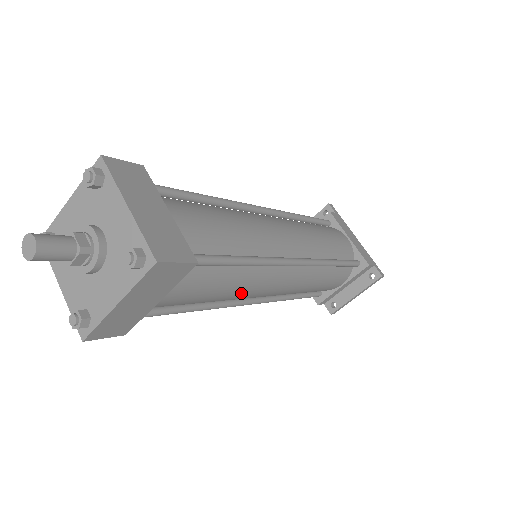
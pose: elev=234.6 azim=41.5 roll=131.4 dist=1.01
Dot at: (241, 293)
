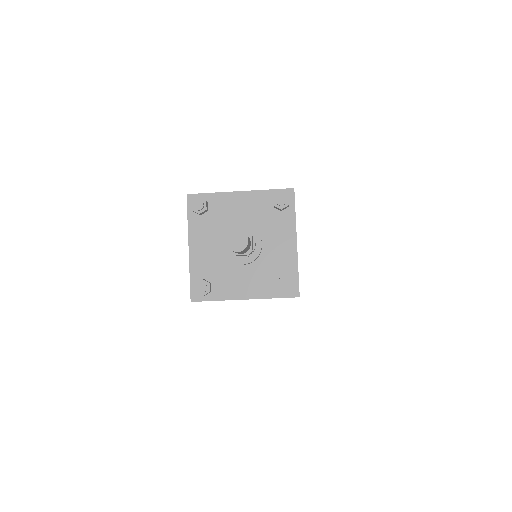
Dot at: occluded
